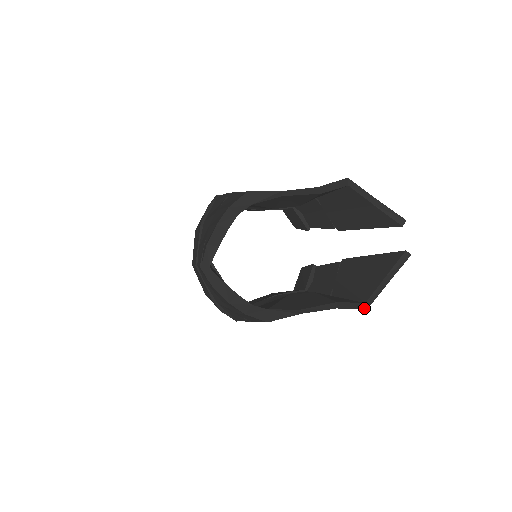
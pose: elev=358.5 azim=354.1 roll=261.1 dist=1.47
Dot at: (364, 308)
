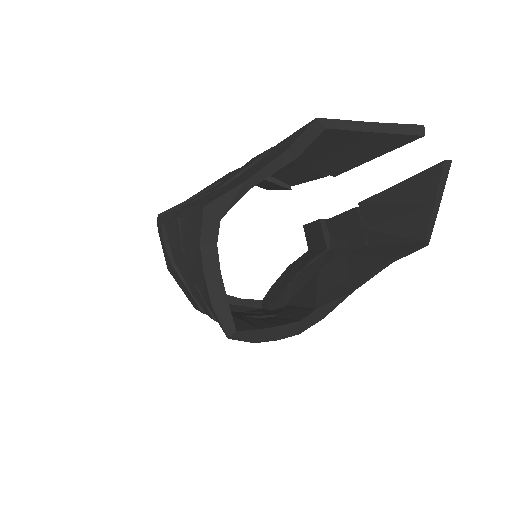
Dot at: (425, 246)
